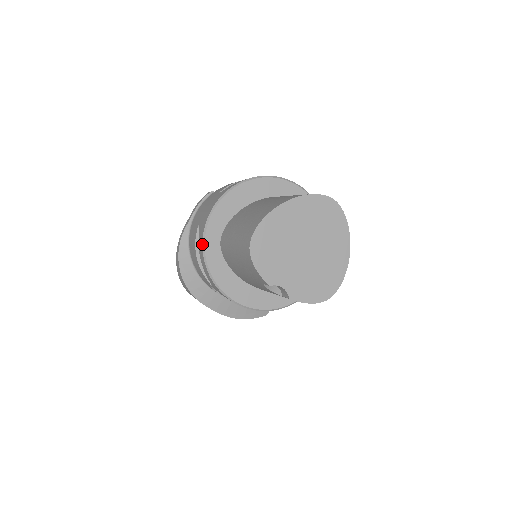
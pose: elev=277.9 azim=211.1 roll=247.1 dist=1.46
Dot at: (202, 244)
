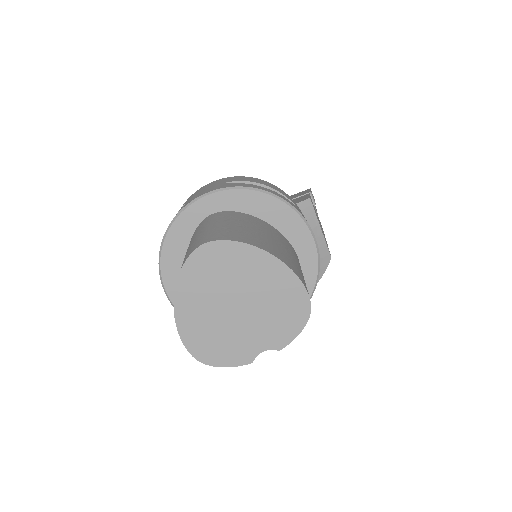
Dot at: occluded
